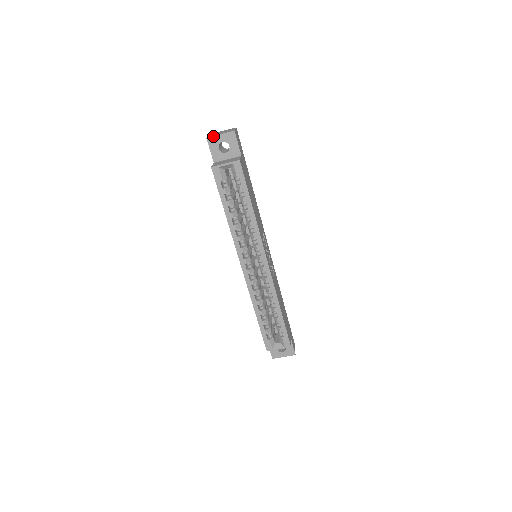
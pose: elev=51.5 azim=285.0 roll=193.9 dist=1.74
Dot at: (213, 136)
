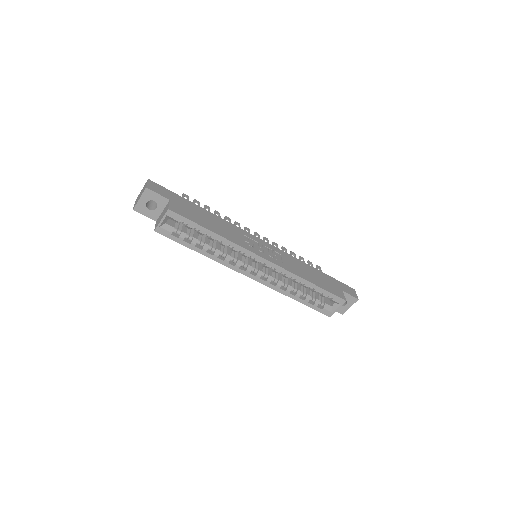
Dot at: (136, 205)
